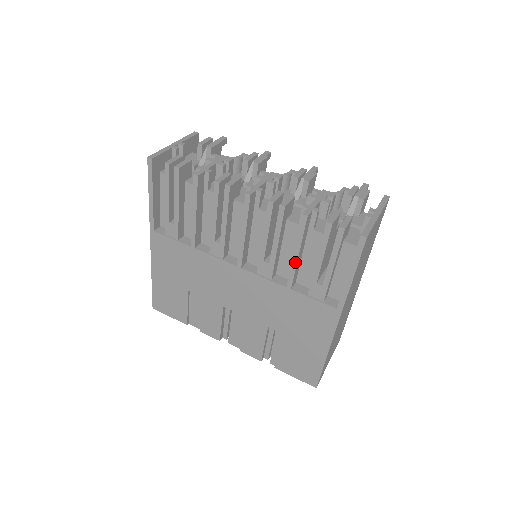
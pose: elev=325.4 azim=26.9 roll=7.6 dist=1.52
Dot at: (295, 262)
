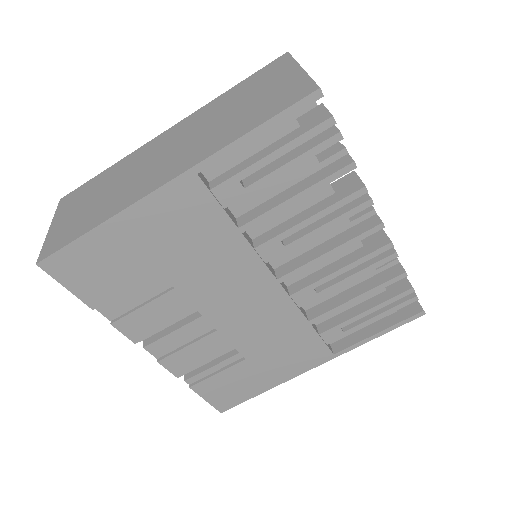
Dot at: (347, 305)
